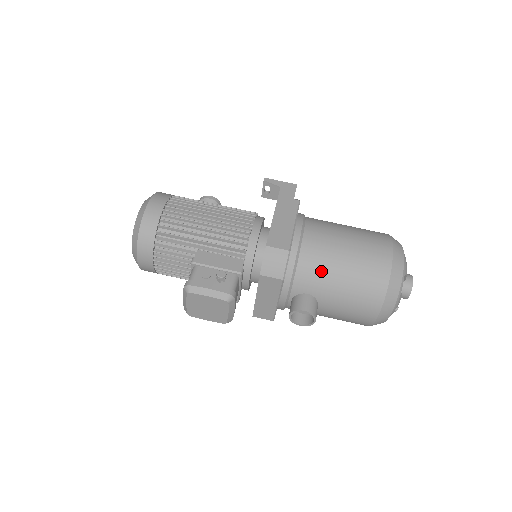
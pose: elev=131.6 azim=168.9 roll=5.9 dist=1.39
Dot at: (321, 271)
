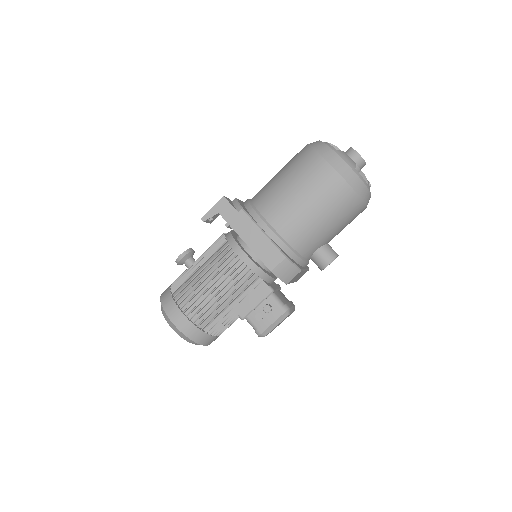
Dot at: (311, 236)
